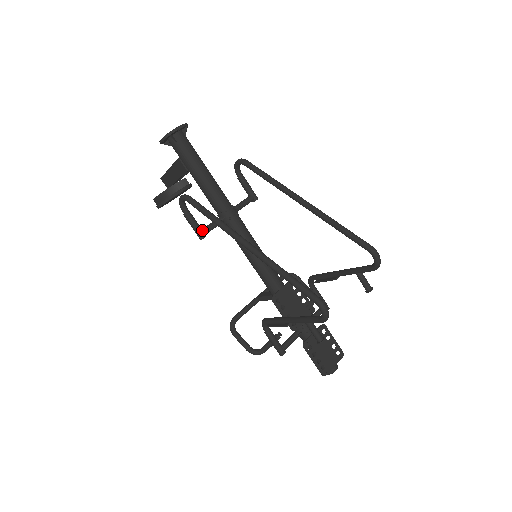
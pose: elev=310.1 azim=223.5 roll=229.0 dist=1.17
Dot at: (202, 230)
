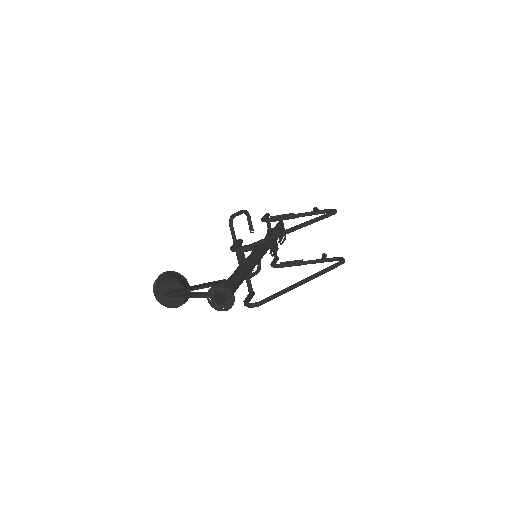
Dot at: (252, 293)
